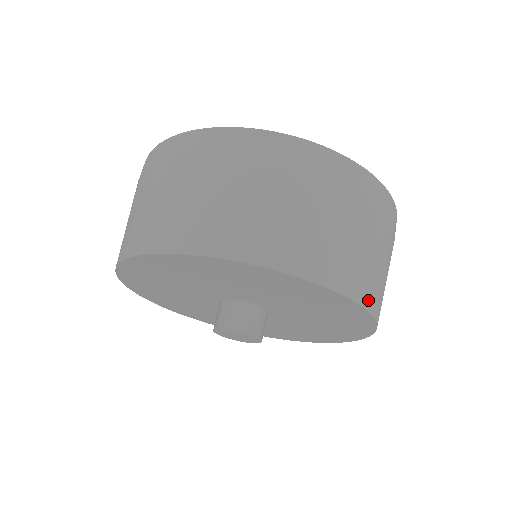
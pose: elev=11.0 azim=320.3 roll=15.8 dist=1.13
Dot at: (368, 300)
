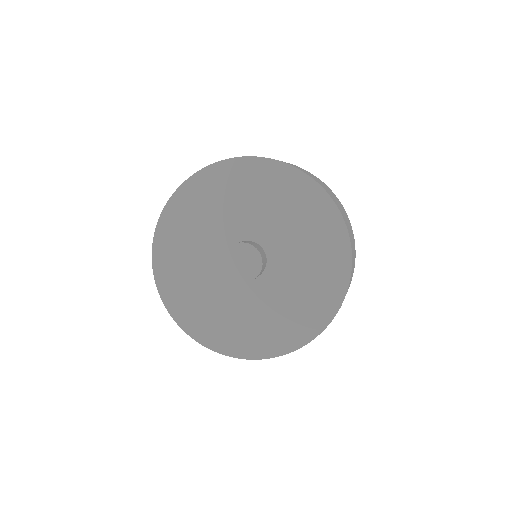
Dot at: occluded
